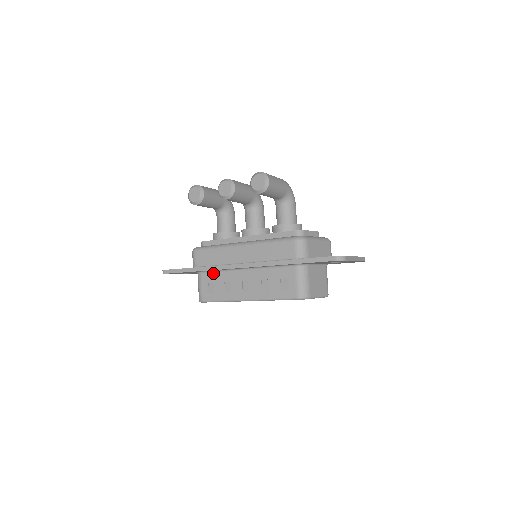
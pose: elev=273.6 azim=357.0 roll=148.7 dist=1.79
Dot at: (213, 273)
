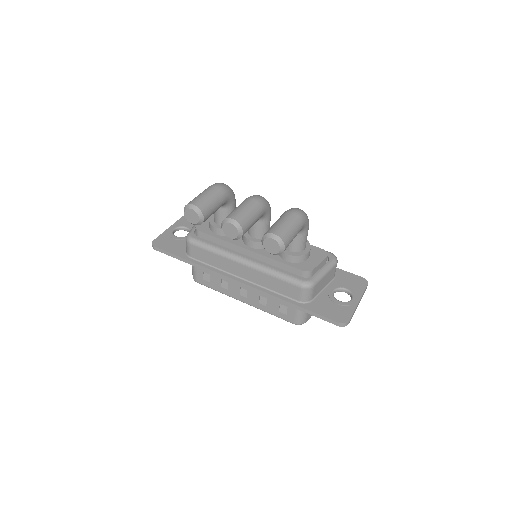
Dot at: occluded
